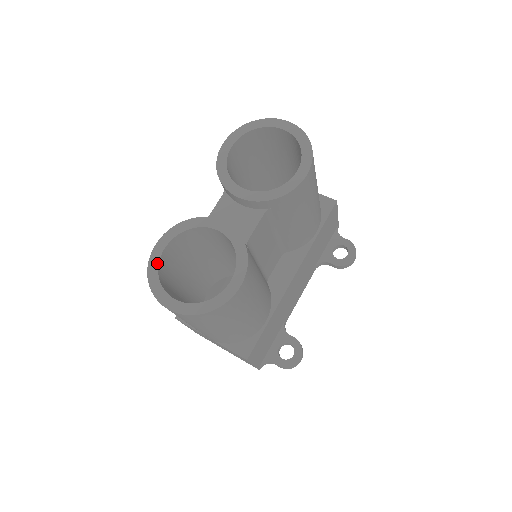
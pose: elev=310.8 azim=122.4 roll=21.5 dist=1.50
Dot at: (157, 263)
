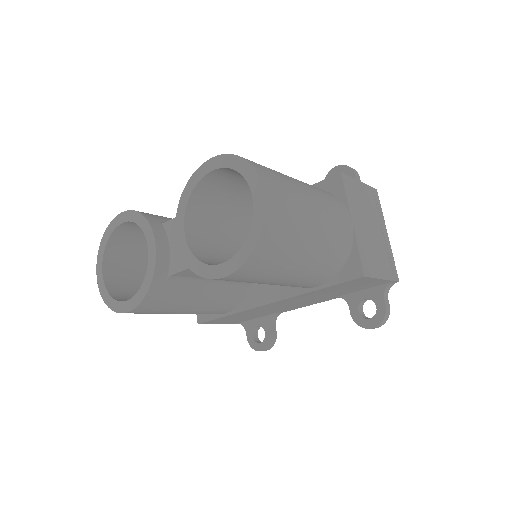
Dot at: (111, 231)
